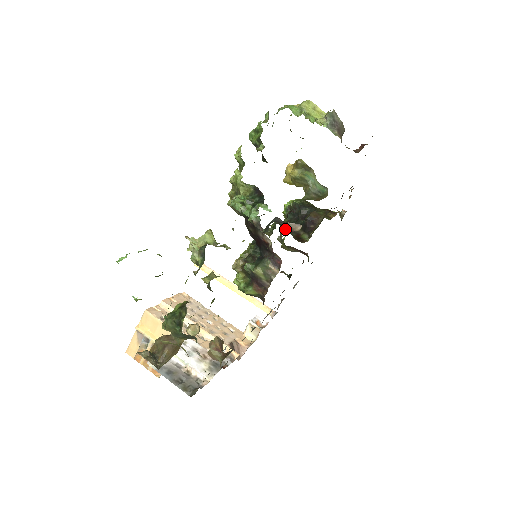
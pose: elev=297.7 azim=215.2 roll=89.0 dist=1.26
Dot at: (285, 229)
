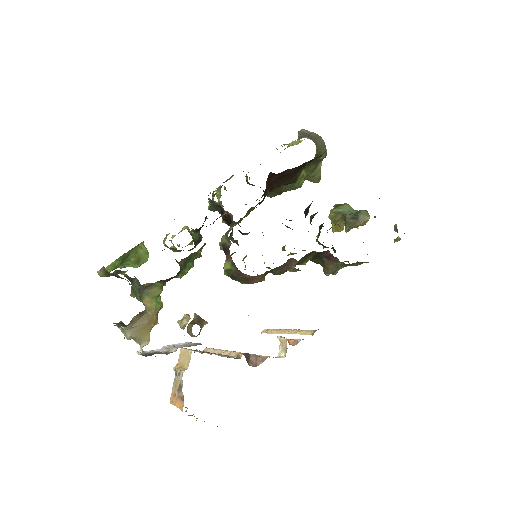
Dot at: occluded
